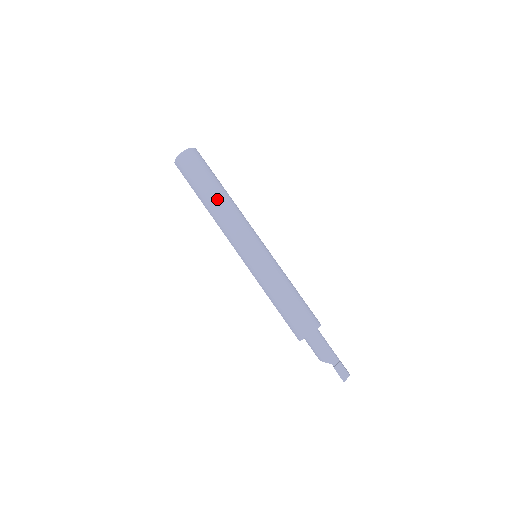
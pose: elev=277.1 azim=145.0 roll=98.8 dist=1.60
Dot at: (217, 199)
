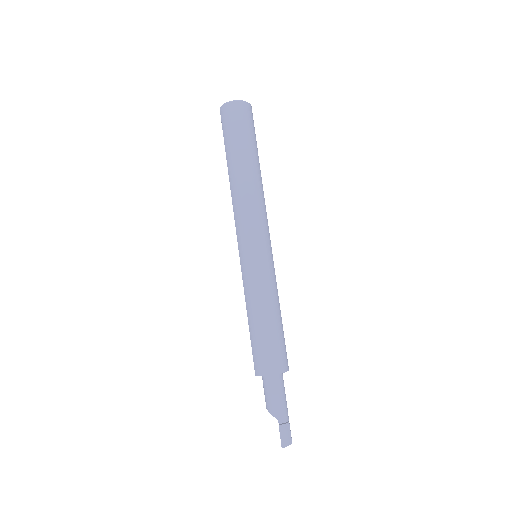
Dot at: (246, 171)
